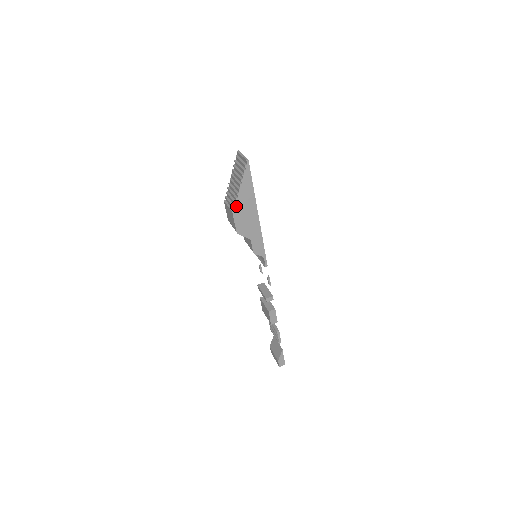
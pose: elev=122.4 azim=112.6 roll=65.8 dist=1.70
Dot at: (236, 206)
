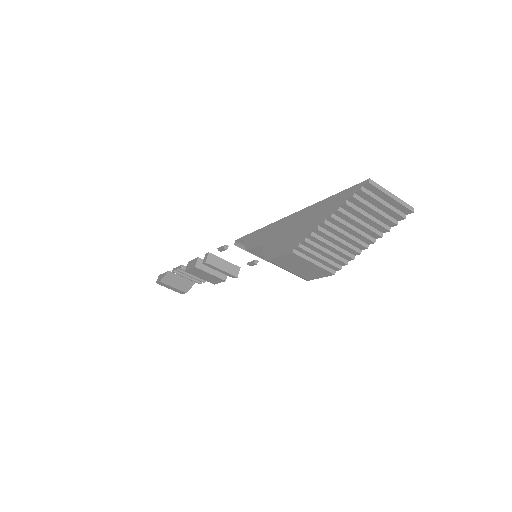
Dot at: (342, 264)
